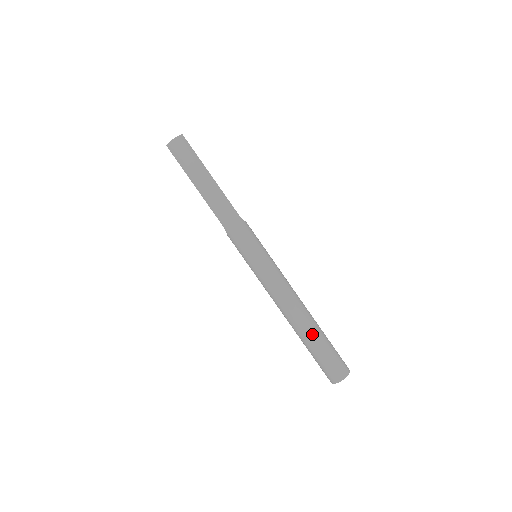
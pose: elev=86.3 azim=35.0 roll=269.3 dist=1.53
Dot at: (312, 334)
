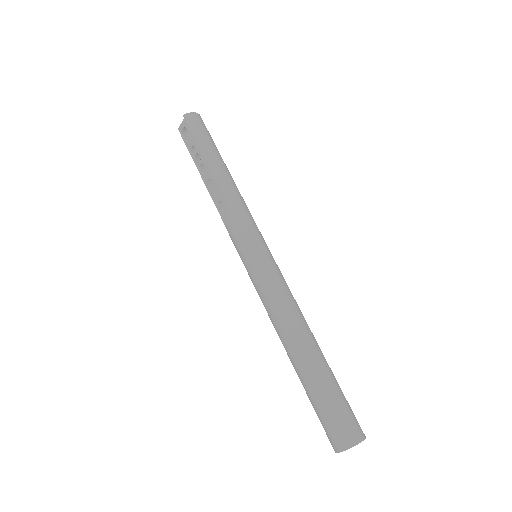
Dot at: (324, 362)
